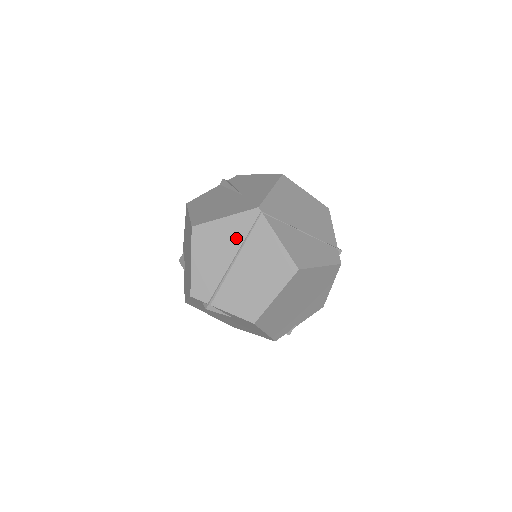
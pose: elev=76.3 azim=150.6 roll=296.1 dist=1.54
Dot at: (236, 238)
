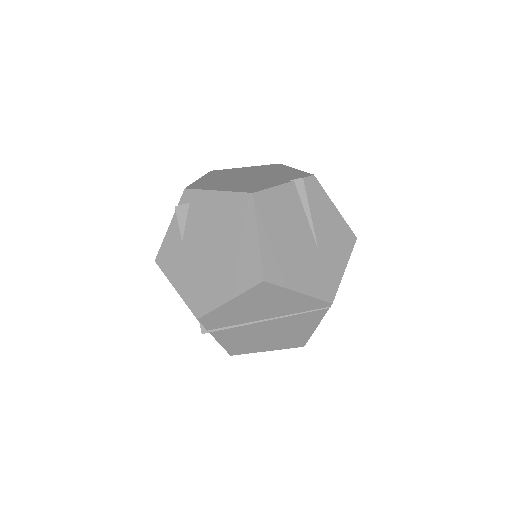
Dot at: (289, 309)
